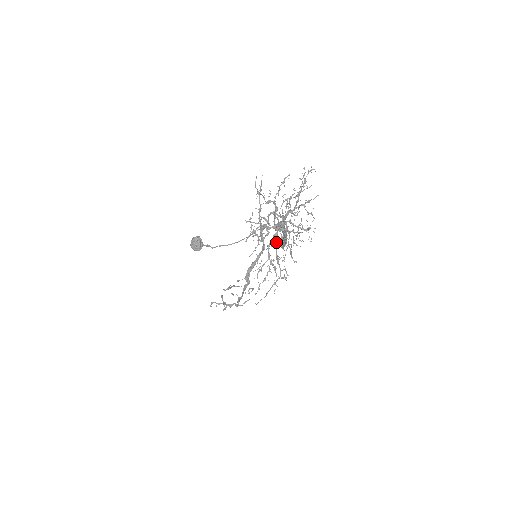
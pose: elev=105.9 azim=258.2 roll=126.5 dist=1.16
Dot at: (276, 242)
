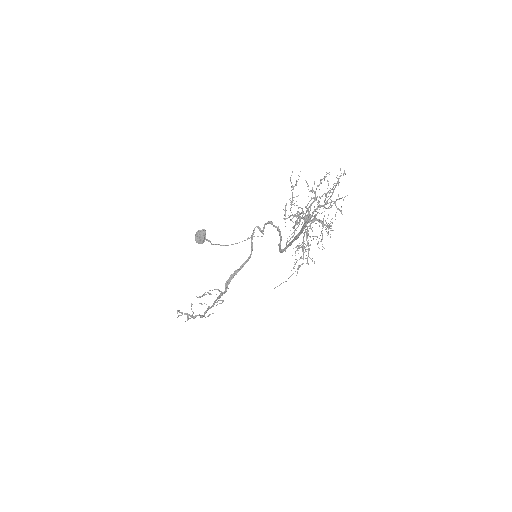
Dot at: (305, 231)
